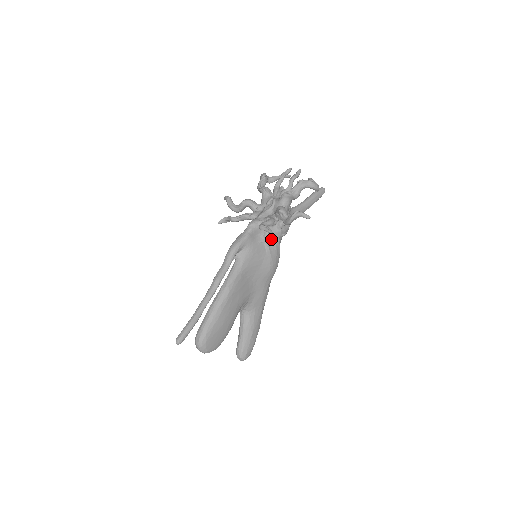
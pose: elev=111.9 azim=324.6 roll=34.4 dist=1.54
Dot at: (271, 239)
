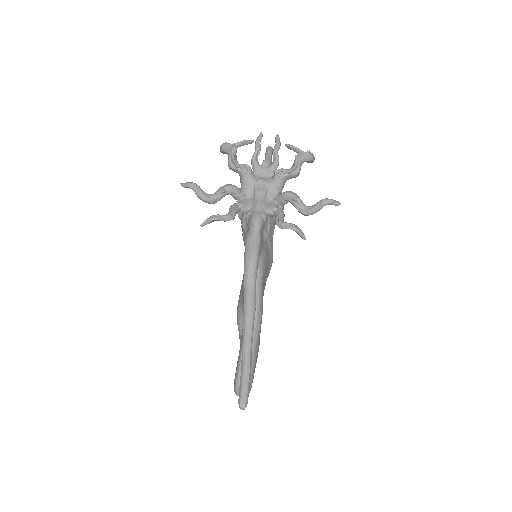
Dot at: (271, 231)
